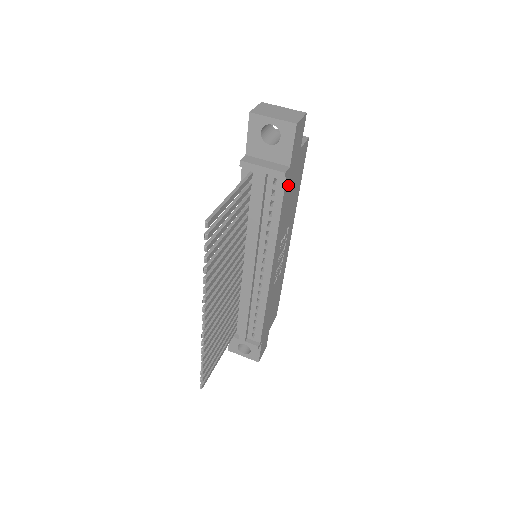
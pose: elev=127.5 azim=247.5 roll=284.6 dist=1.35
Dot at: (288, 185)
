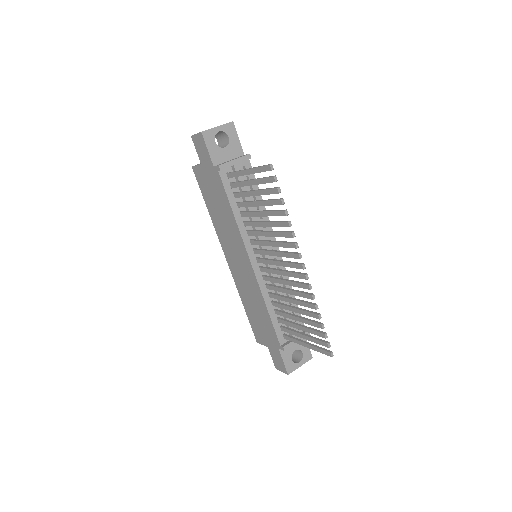
Dot at: occluded
